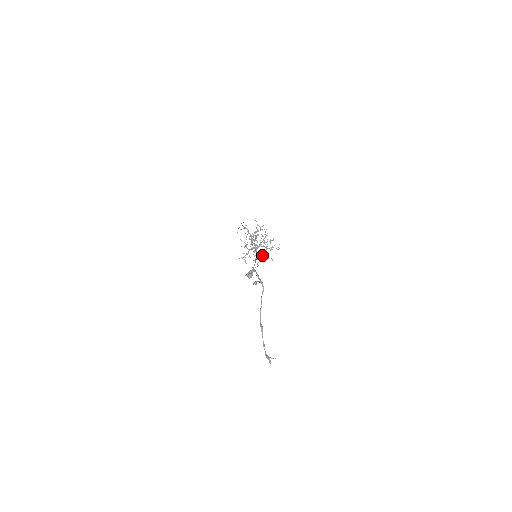
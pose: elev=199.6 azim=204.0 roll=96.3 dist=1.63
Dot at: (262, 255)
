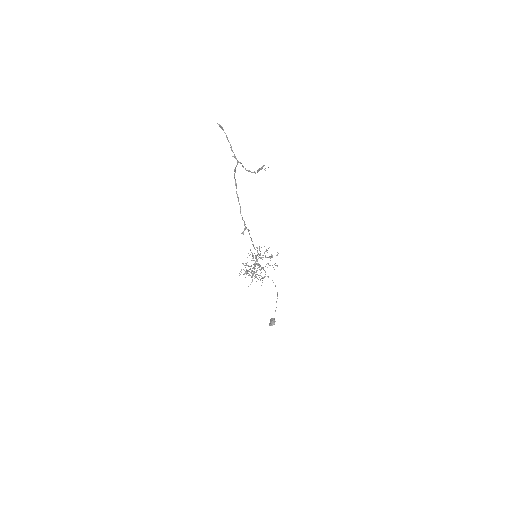
Dot at: occluded
